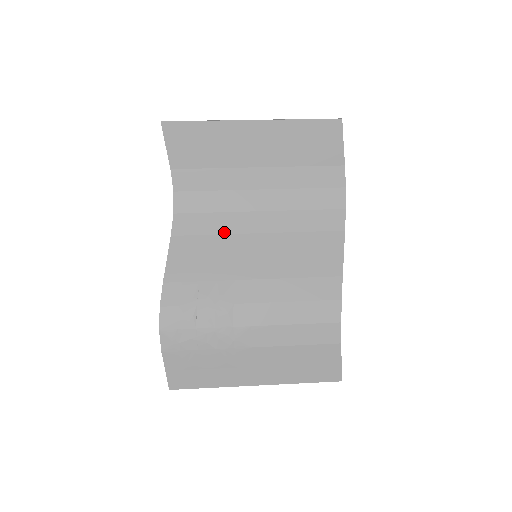
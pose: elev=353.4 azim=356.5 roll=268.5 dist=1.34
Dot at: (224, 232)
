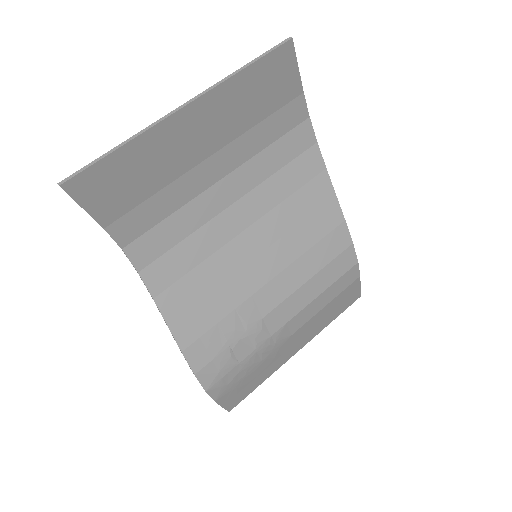
Dot at: (208, 254)
